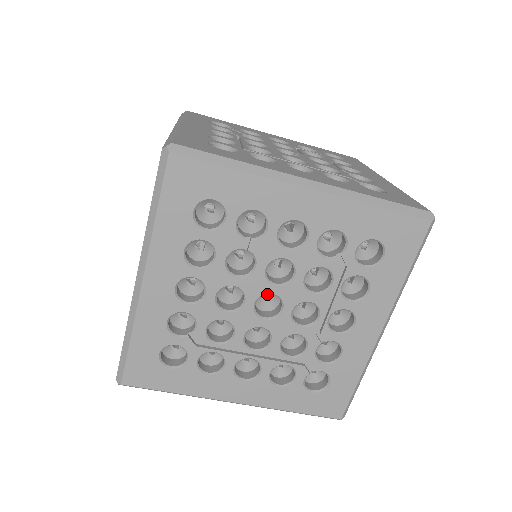
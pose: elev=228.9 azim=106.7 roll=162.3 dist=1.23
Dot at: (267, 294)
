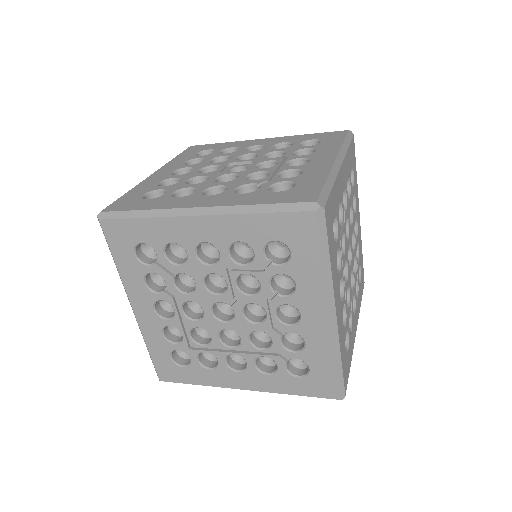
Dot at: occluded
